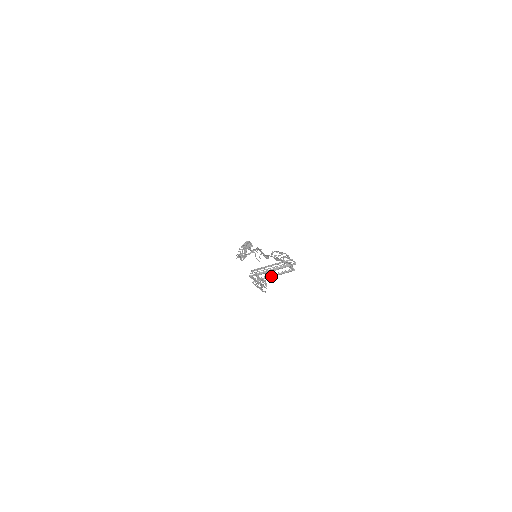
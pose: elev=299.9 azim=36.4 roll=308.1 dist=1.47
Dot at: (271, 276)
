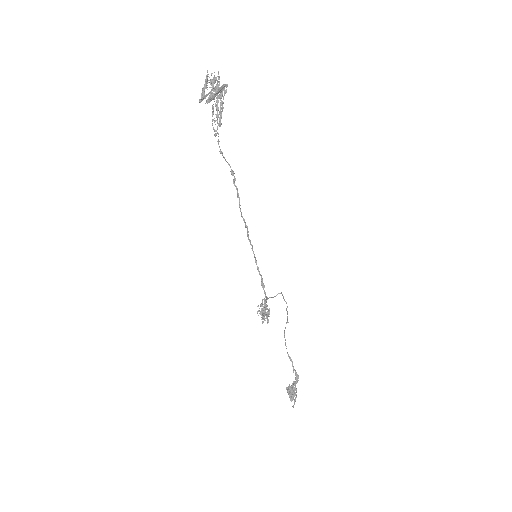
Dot at: occluded
